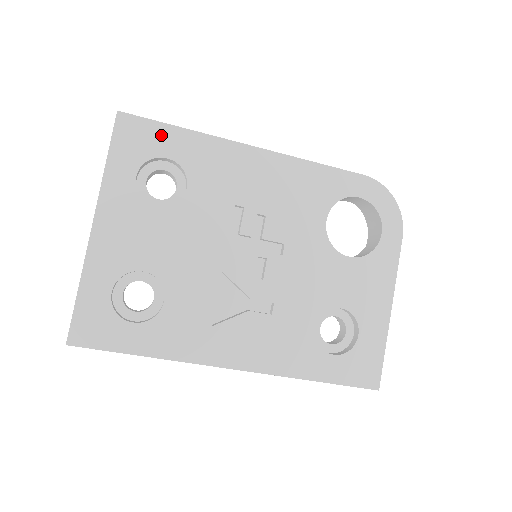
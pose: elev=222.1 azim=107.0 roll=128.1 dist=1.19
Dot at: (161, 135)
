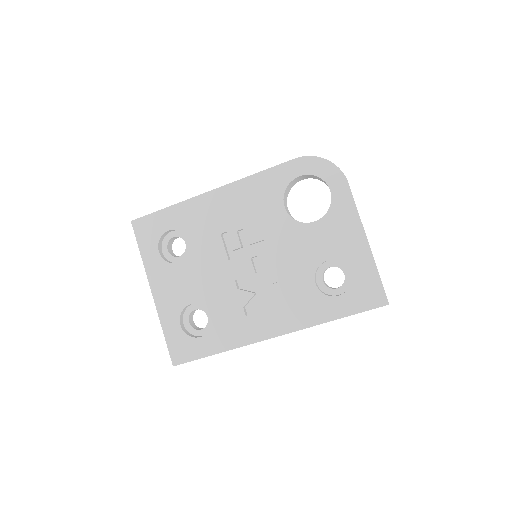
Dot at: (159, 219)
